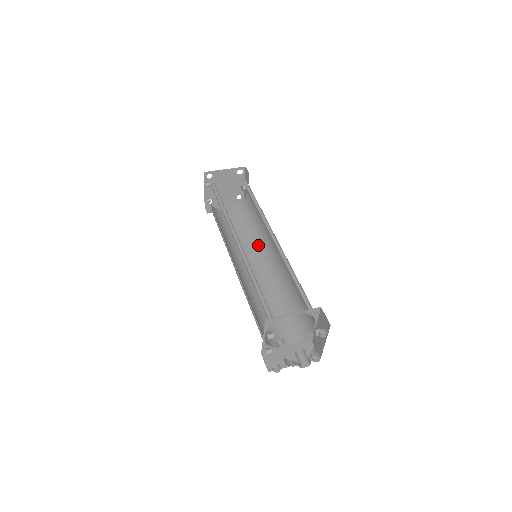
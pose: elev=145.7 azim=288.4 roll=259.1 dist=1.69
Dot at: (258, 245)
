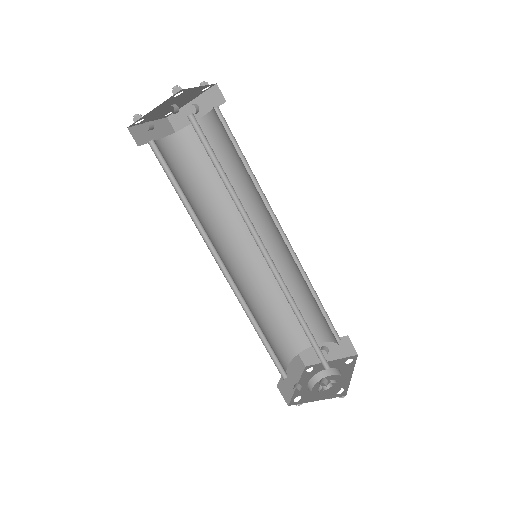
Dot at: (224, 220)
